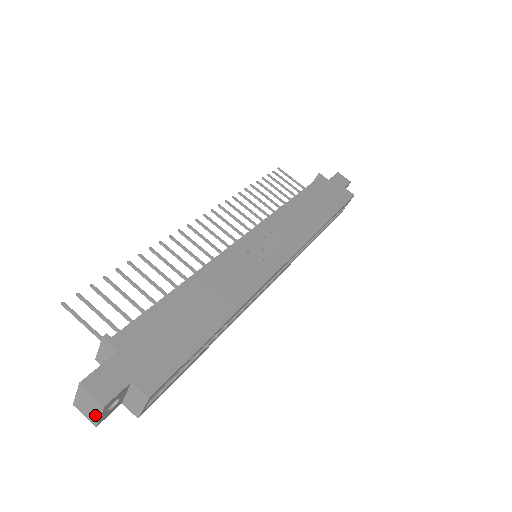
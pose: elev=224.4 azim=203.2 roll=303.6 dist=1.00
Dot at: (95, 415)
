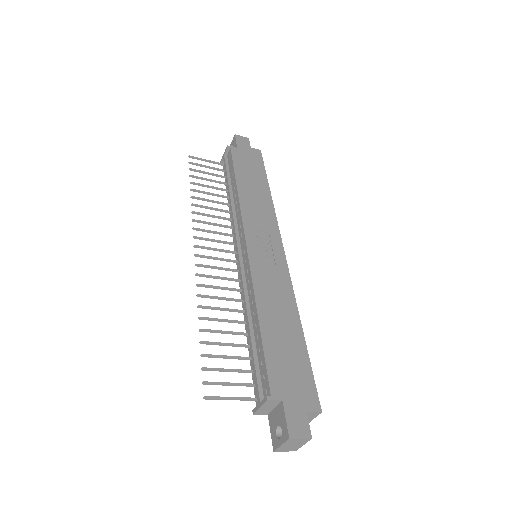
Dot at: (298, 446)
